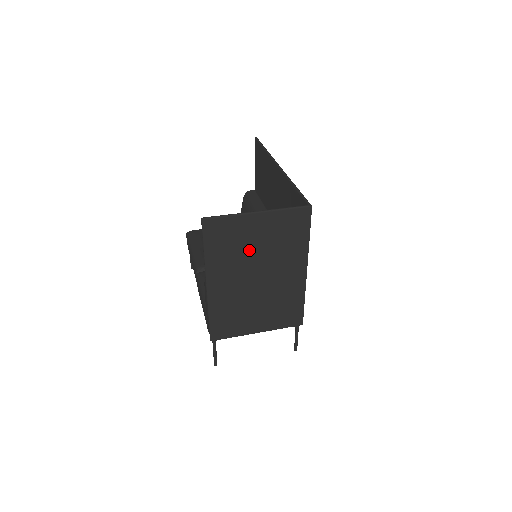
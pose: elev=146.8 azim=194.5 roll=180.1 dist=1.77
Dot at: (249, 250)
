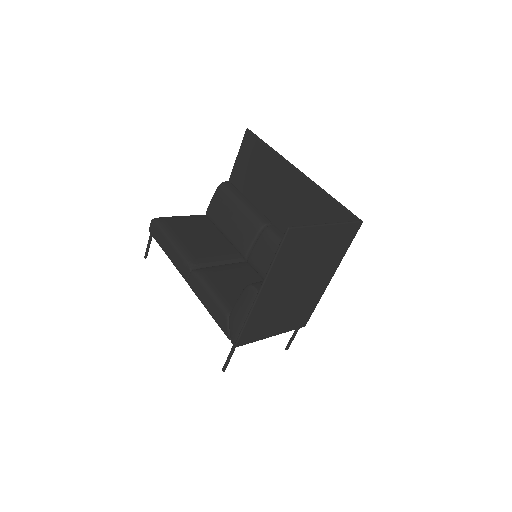
Dot at: (305, 259)
